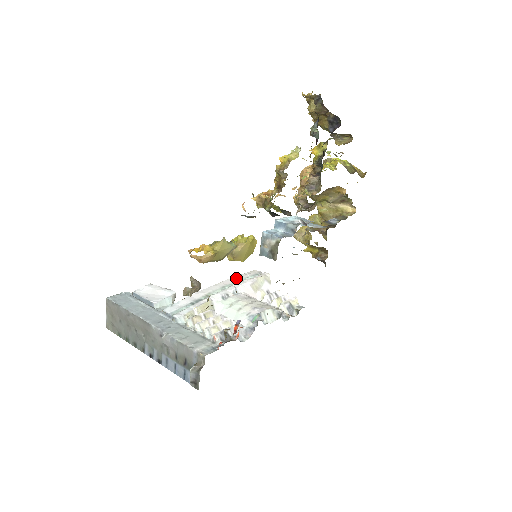
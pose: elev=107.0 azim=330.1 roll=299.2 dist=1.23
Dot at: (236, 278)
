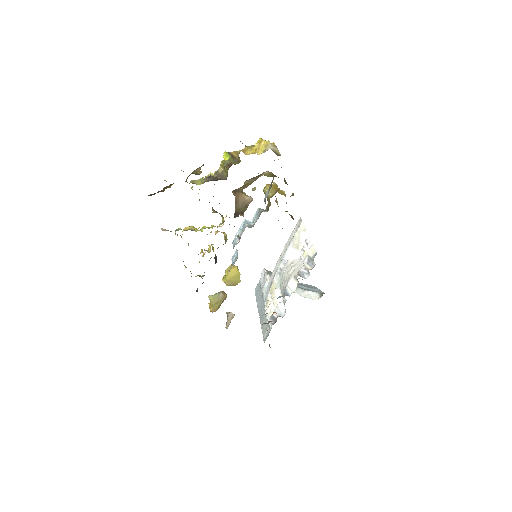
Dot at: (288, 241)
